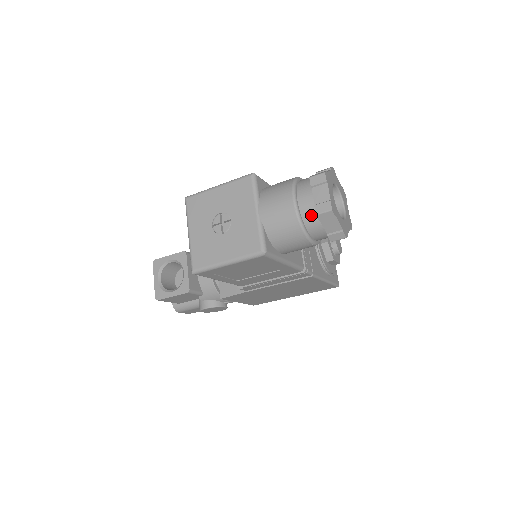
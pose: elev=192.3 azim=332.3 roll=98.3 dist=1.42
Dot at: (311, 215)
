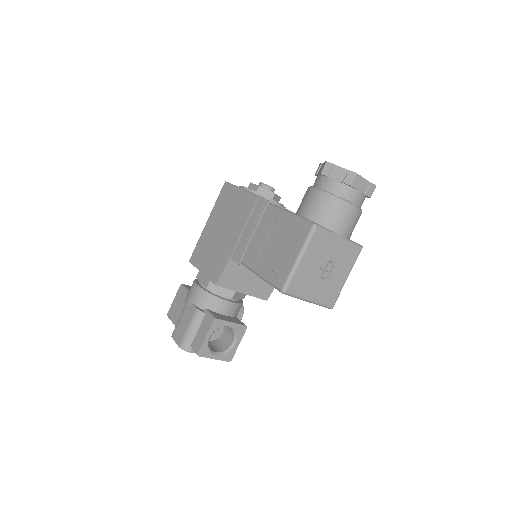
Dot at: (363, 201)
